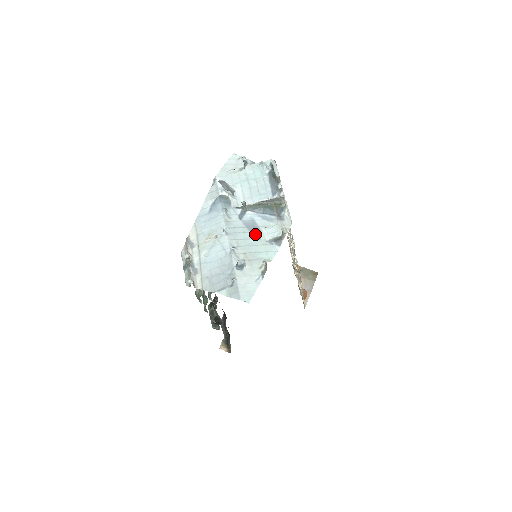
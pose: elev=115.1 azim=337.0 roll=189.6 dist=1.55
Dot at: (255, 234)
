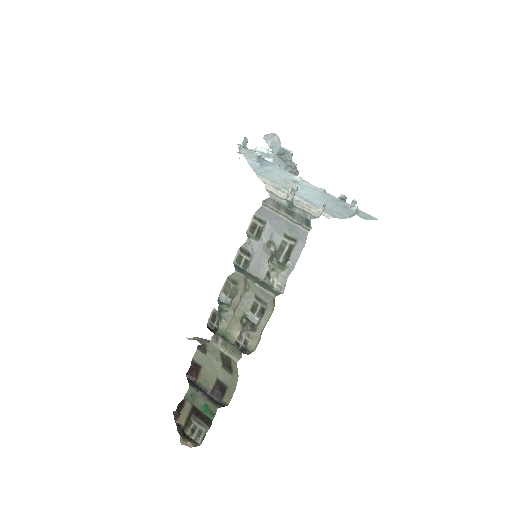
Dot at: occluded
